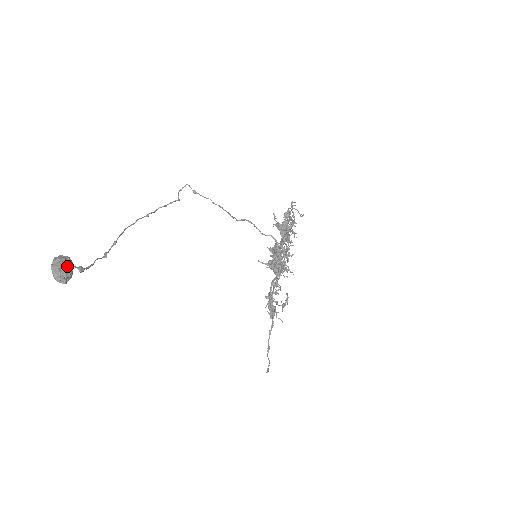
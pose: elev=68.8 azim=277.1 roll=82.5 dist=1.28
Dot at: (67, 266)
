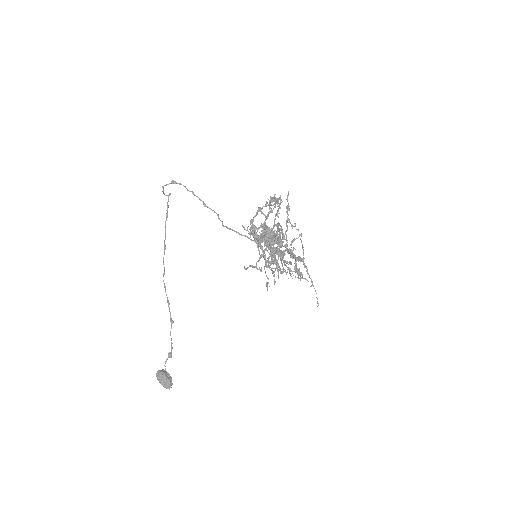
Dot at: (165, 382)
